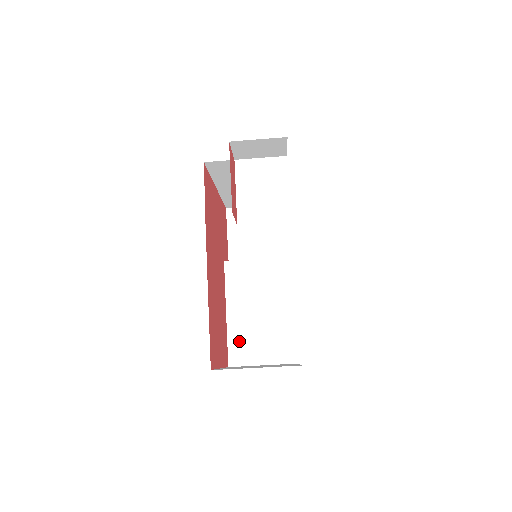
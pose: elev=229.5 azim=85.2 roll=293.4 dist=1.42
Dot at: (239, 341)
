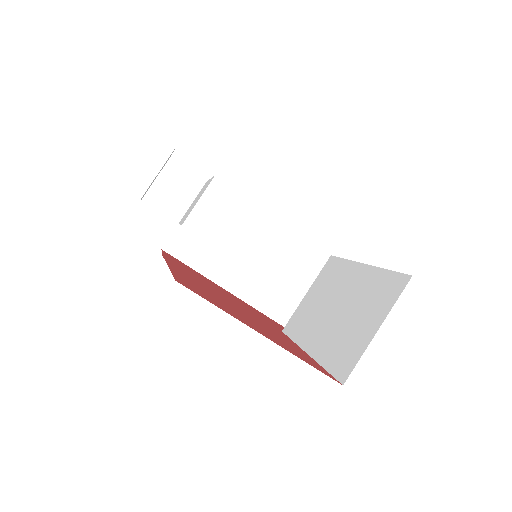
Dot at: (335, 352)
